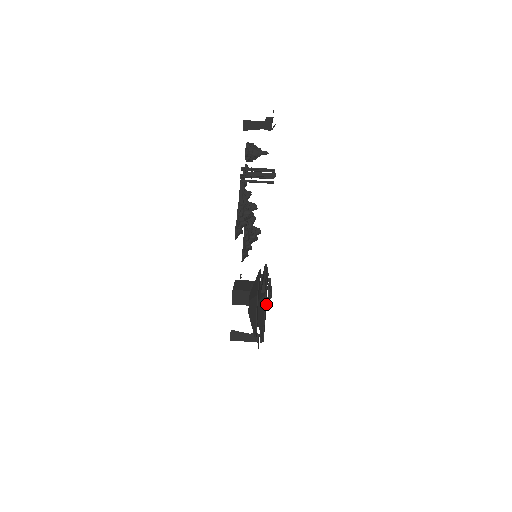
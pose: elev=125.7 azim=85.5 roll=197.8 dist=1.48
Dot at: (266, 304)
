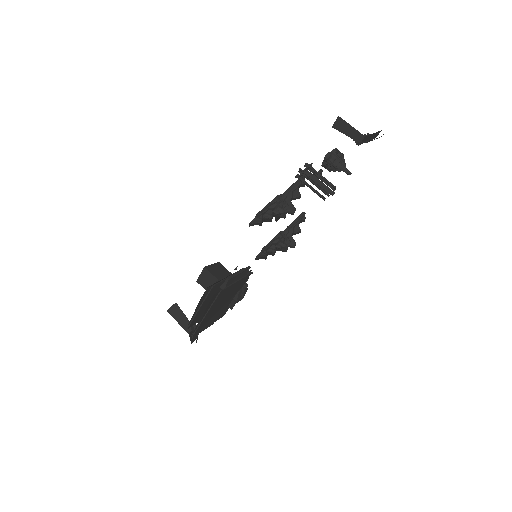
Dot at: (229, 307)
